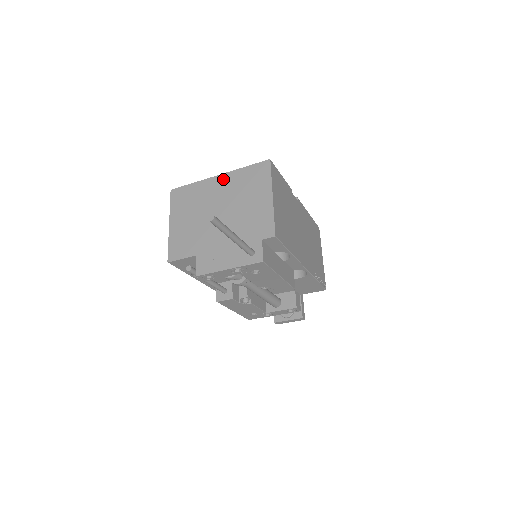
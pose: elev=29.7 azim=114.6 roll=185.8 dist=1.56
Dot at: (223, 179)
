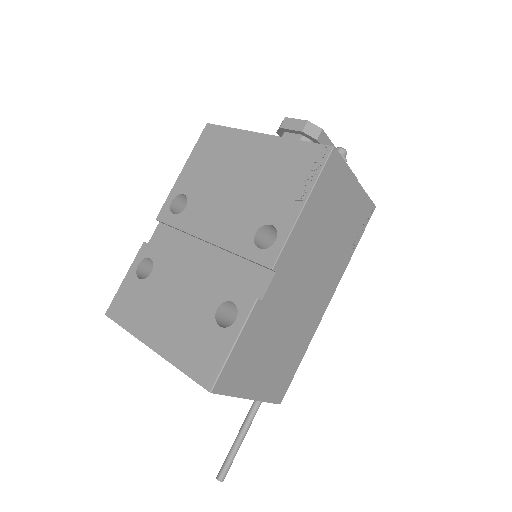
Dot at: occluded
